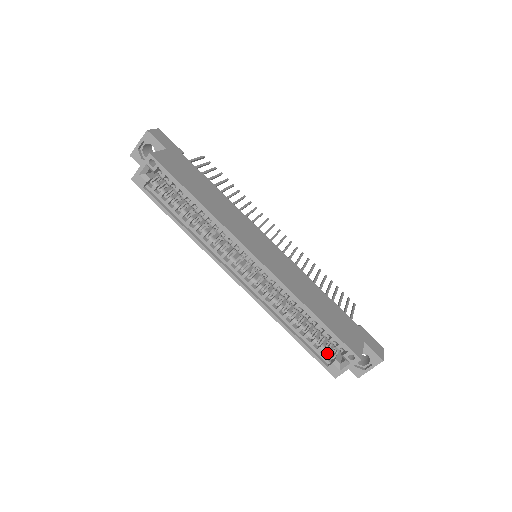
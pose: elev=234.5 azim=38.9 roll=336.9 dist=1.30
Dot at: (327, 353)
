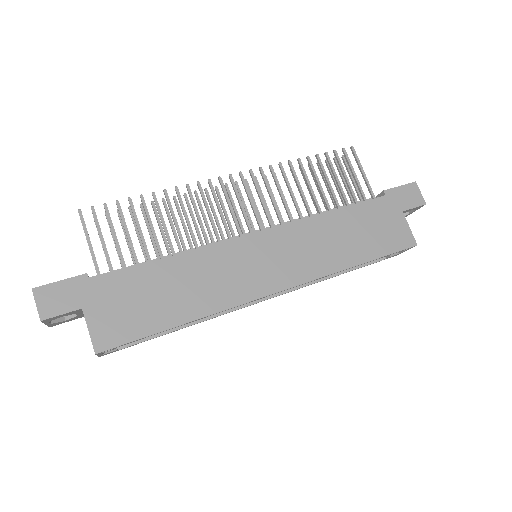
Dot at: occluded
